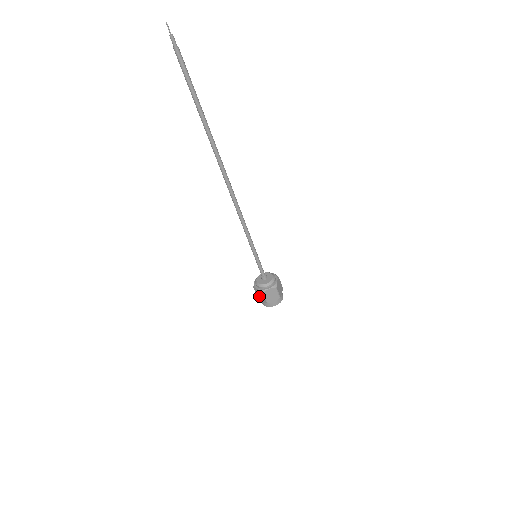
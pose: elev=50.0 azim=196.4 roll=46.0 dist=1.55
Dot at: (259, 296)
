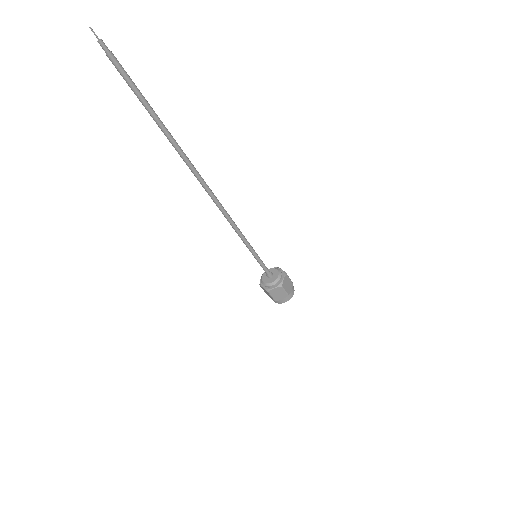
Dot at: (277, 296)
